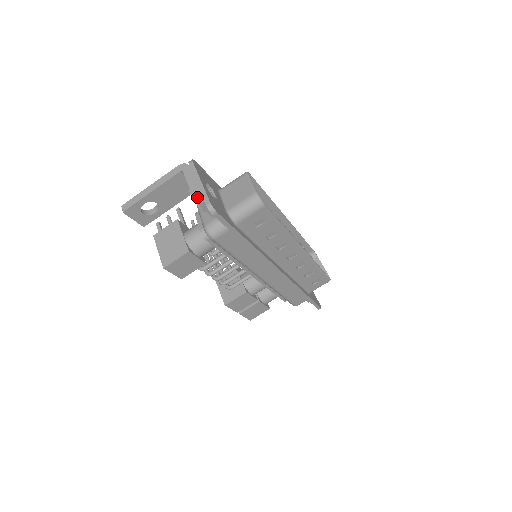
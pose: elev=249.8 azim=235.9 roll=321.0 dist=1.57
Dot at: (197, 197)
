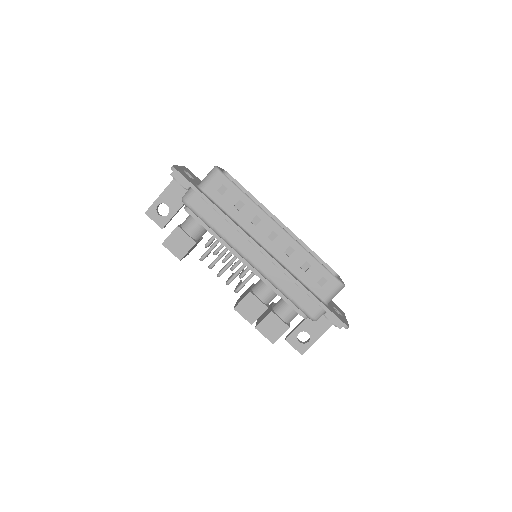
Dot at: (172, 172)
